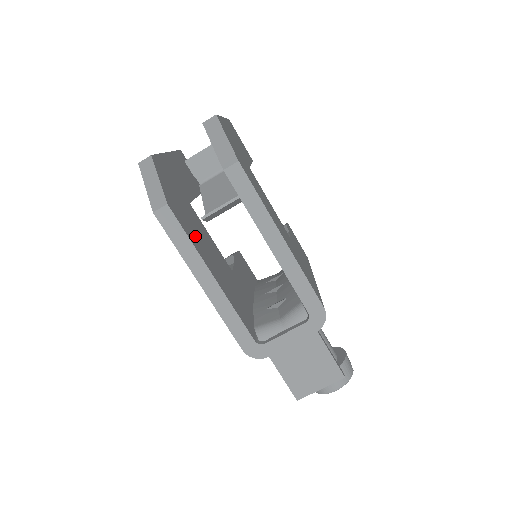
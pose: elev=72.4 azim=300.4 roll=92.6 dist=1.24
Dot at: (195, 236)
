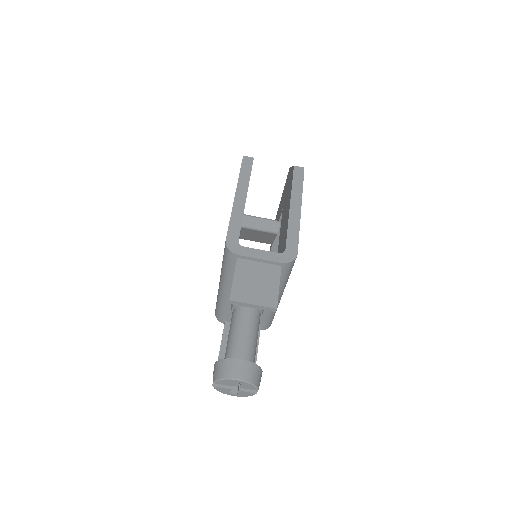
Dot at: occluded
